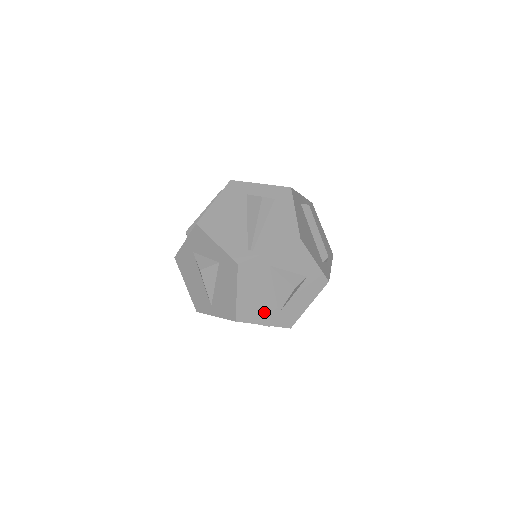
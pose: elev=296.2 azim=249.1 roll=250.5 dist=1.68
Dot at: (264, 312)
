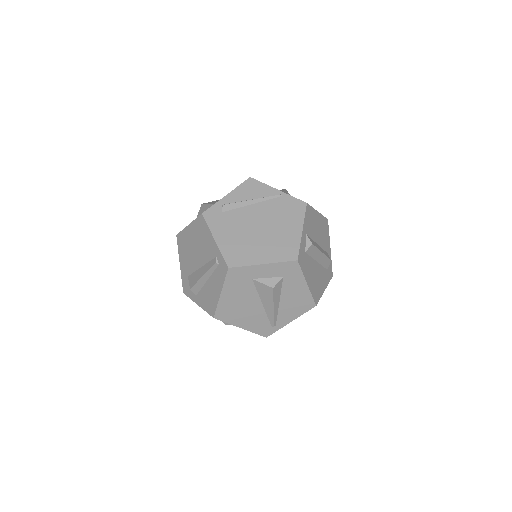
Dot at: occluded
